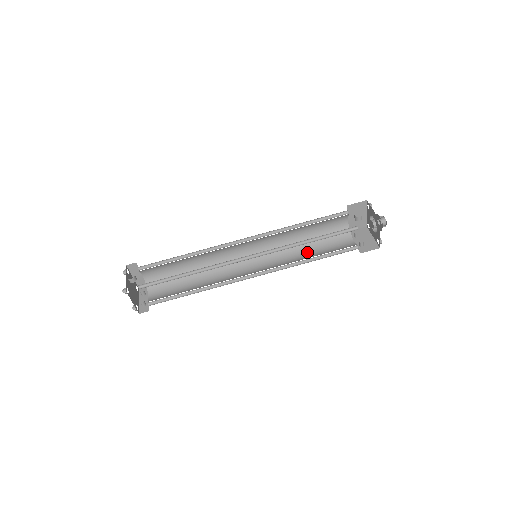
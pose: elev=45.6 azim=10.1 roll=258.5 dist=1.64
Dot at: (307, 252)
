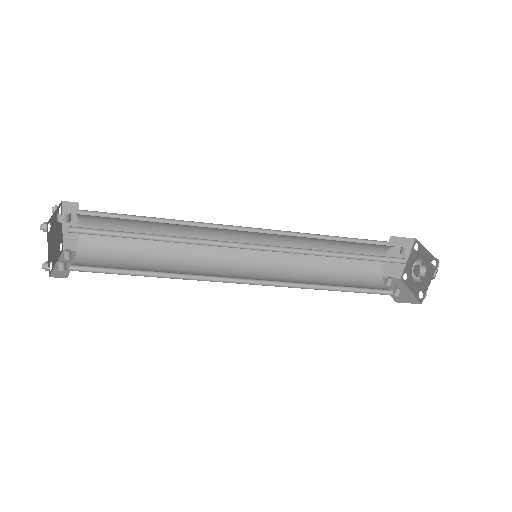
Dot at: (322, 280)
